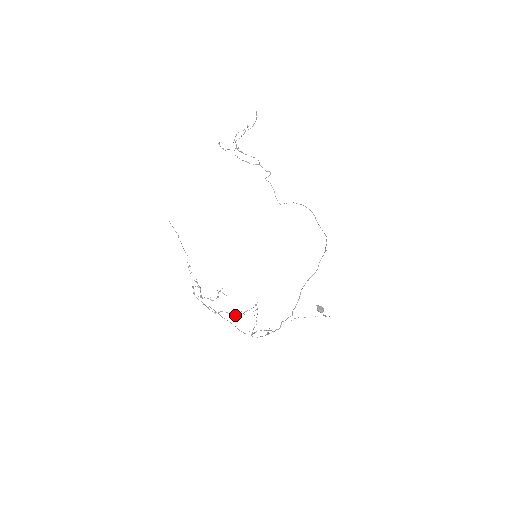
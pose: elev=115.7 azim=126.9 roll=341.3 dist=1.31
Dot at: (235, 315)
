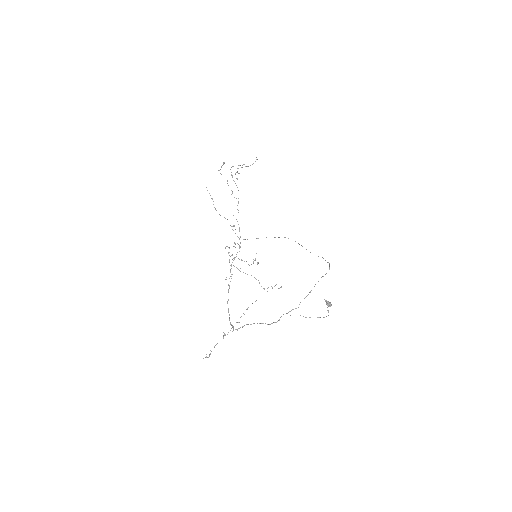
Dot at: occluded
